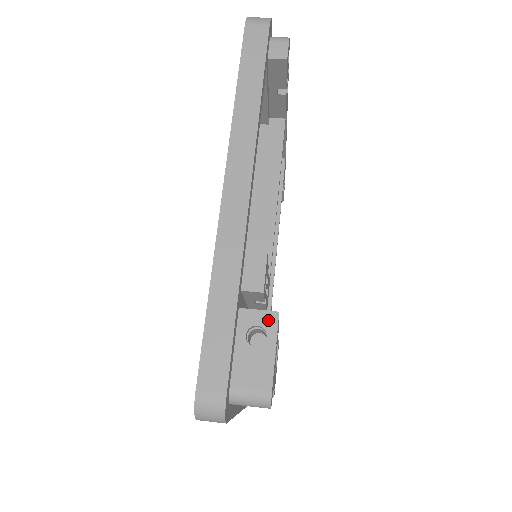
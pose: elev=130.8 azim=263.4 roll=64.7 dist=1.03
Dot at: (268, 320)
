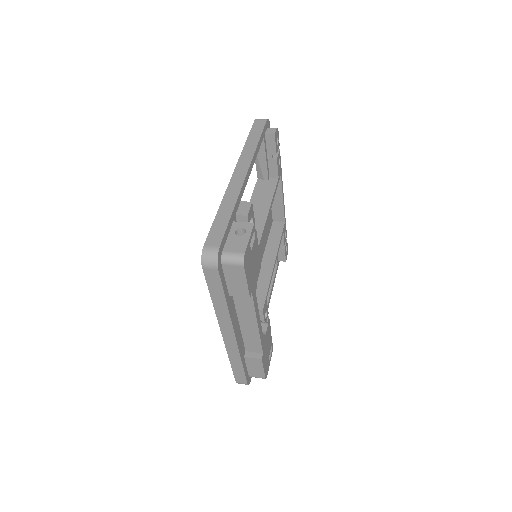
Dot at: (248, 226)
